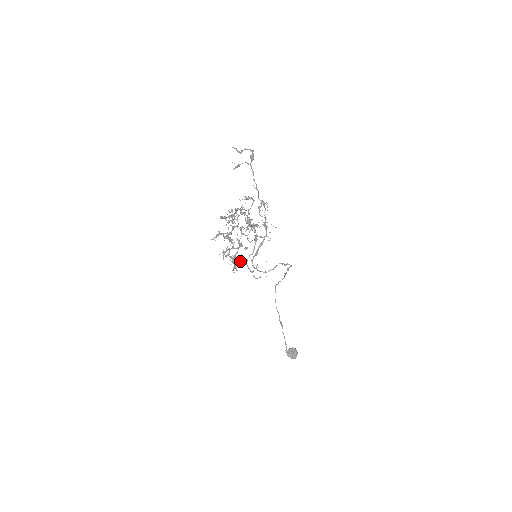
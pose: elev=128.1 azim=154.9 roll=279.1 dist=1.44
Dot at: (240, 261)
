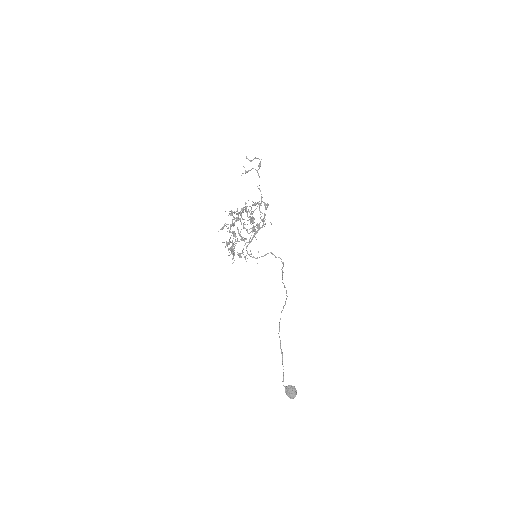
Dot at: (241, 257)
